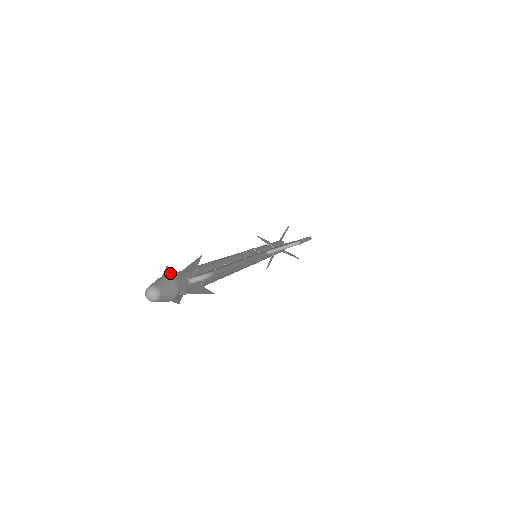
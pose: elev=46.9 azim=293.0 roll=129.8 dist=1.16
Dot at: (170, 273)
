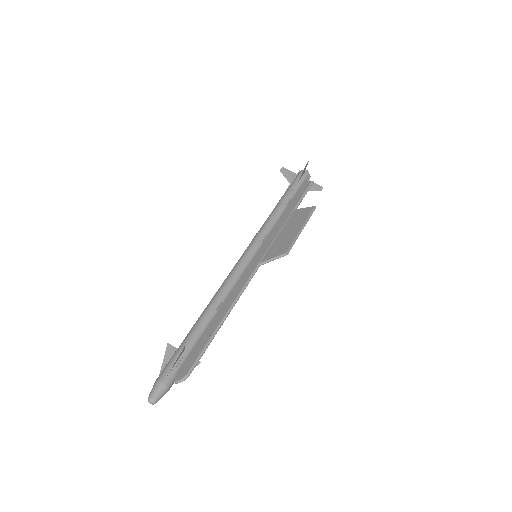
Dot at: (169, 355)
